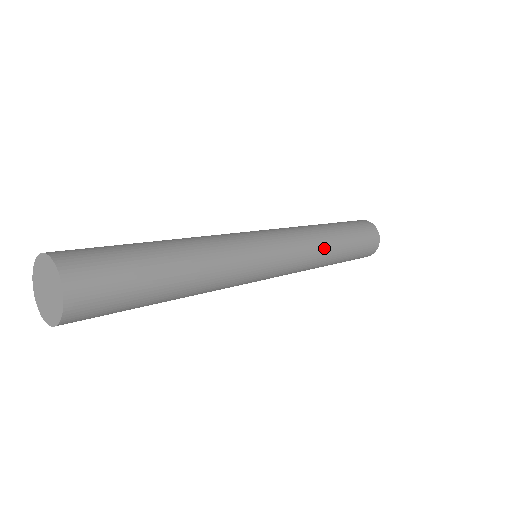
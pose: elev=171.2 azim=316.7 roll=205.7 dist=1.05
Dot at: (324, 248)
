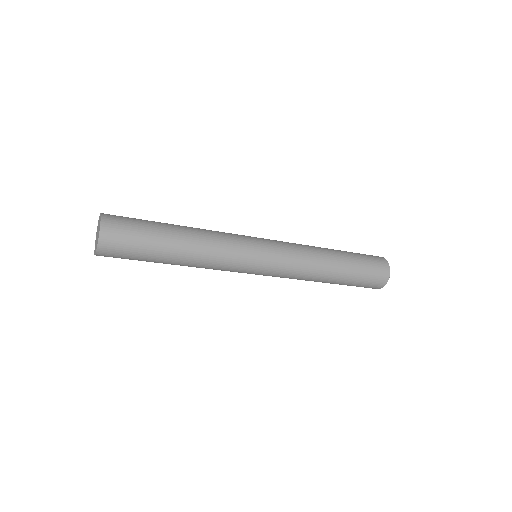
Dot at: (317, 268)
